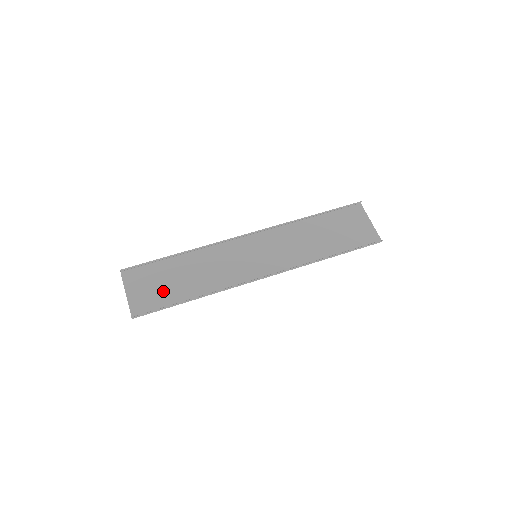
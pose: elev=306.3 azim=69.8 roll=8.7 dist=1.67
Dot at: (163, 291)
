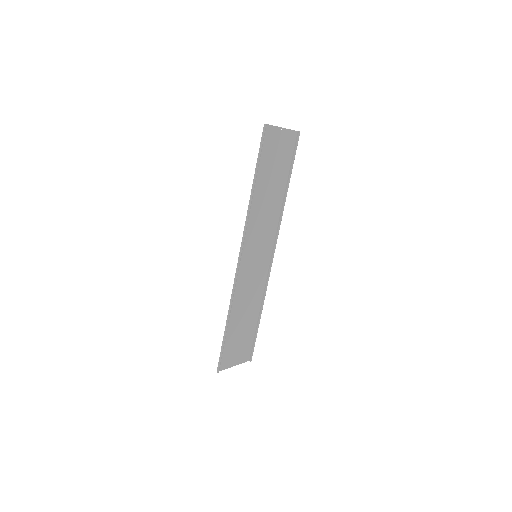
Dot at: (244, 338)
